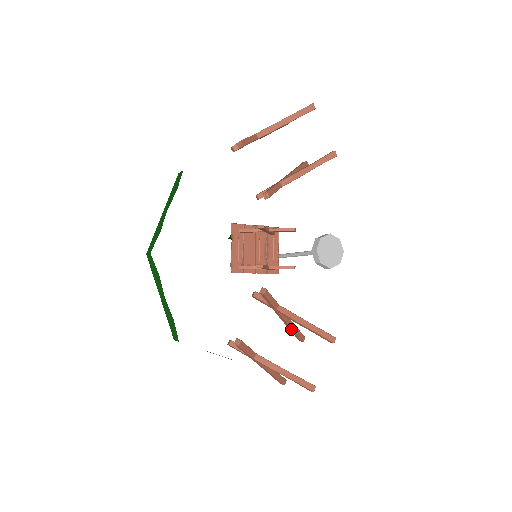
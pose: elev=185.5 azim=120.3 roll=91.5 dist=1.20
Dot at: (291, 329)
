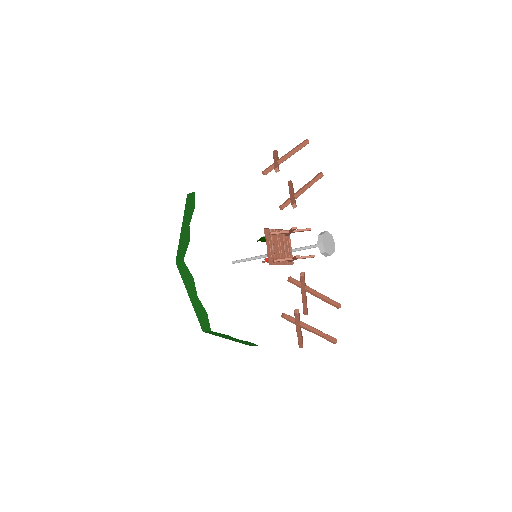
Dot at: (305, 304)
